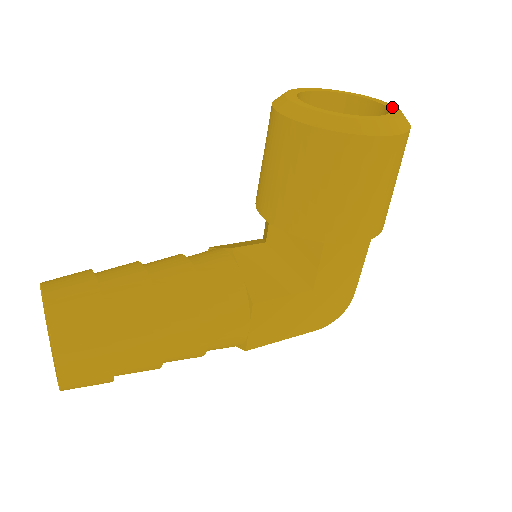
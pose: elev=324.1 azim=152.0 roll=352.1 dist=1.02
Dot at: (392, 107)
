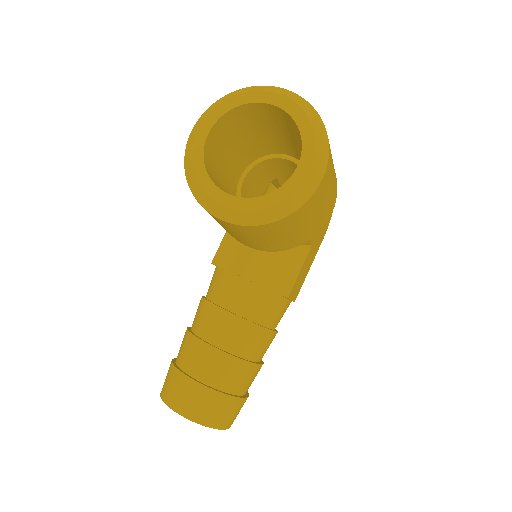
Dot at: (292, 109)
